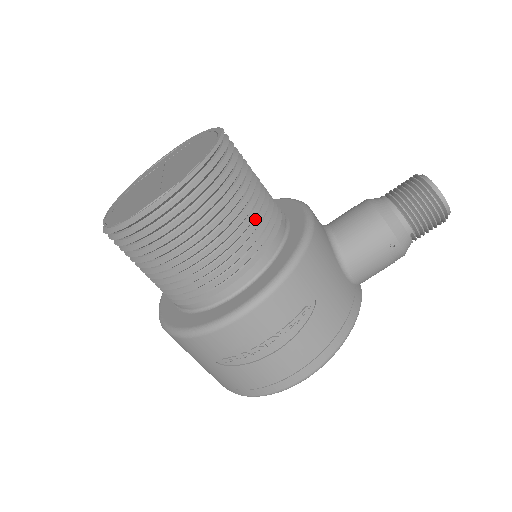
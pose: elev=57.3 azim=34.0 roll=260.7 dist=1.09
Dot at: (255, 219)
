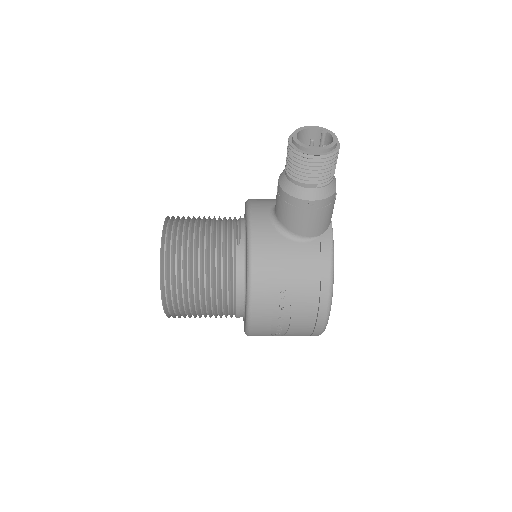
Dot at: (216, 264)
